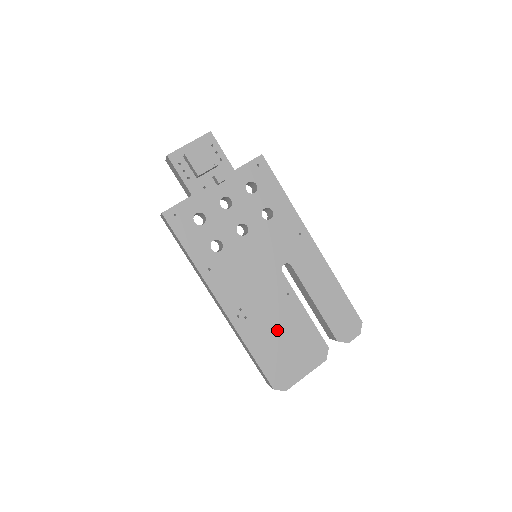
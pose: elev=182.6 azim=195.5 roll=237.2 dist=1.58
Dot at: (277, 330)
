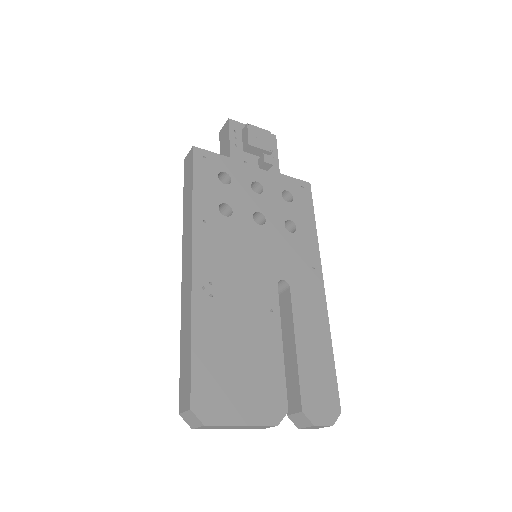
Dot at: (238, 339)
